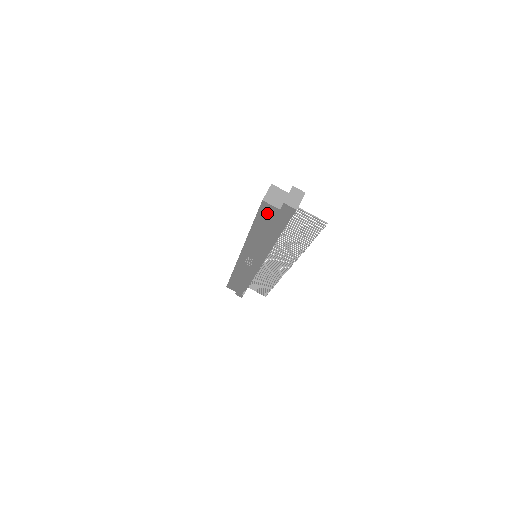
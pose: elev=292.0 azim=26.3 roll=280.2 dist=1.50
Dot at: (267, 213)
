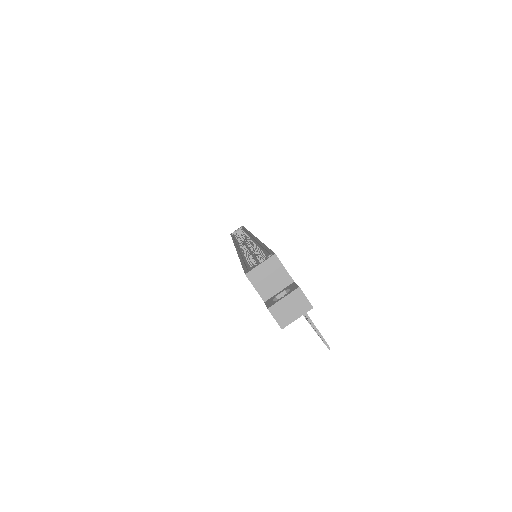
Dot at: occluded
